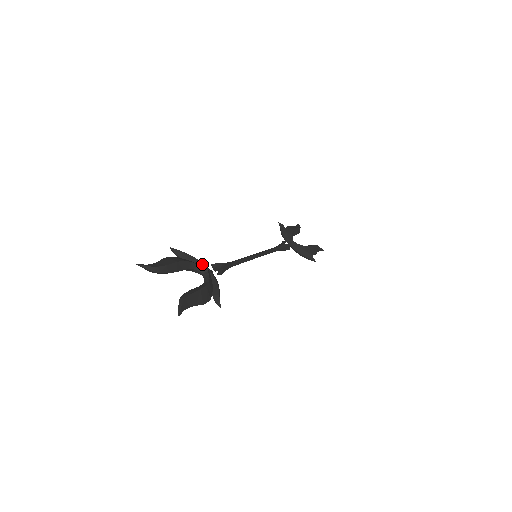
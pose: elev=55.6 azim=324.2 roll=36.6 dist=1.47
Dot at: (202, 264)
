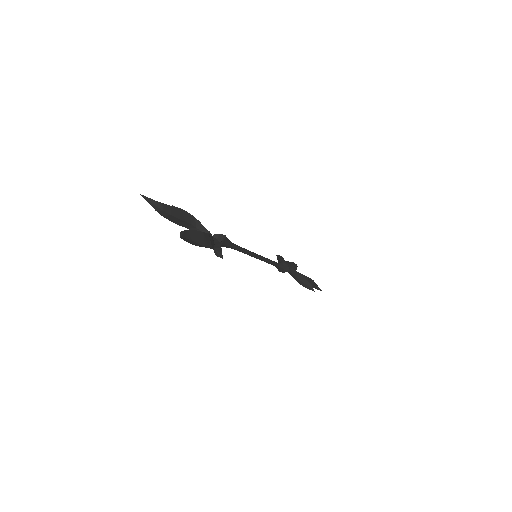
Dot at: occluded
